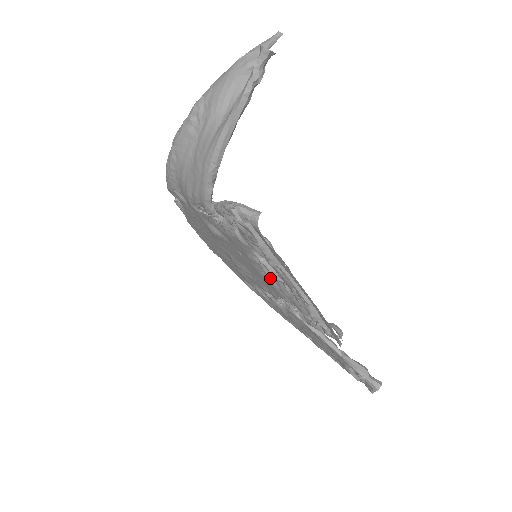
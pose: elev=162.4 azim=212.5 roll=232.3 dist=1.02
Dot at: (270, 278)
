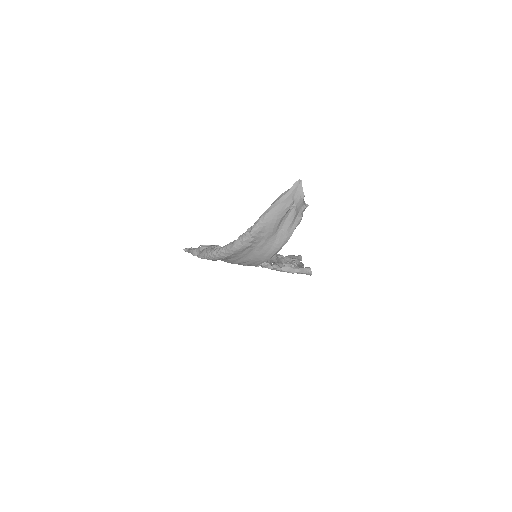
Dot at: occluded
